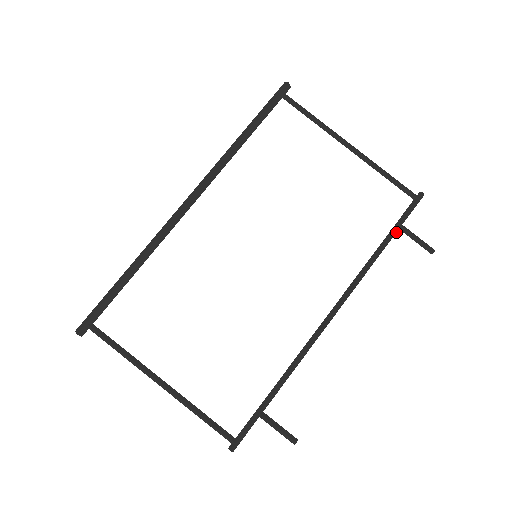
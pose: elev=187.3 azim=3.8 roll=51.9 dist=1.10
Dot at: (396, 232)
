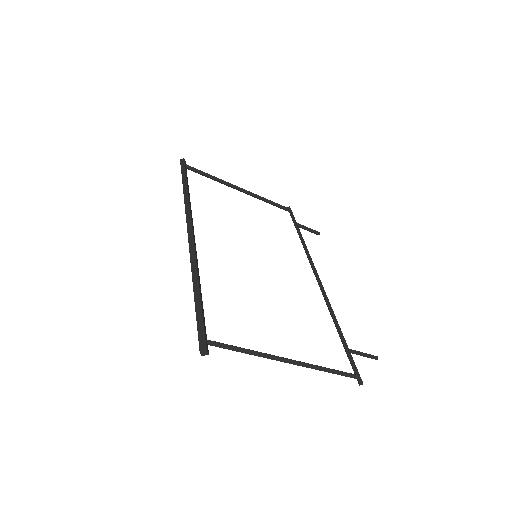
Dot at: (298, 228)
